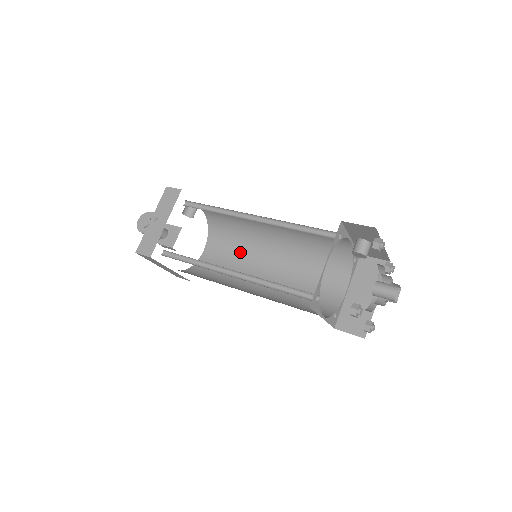
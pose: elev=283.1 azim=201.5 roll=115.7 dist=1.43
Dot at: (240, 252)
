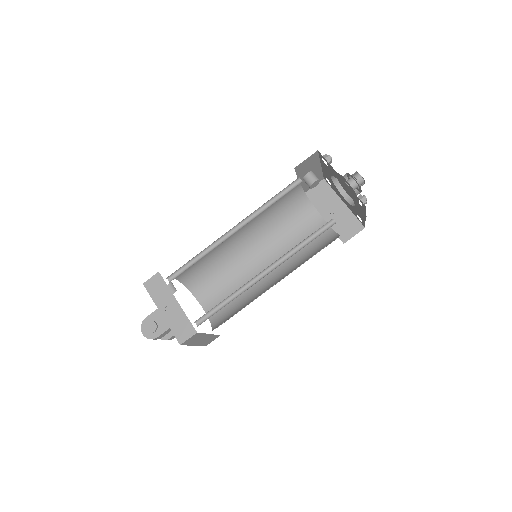
Dot at: (230, 278)
